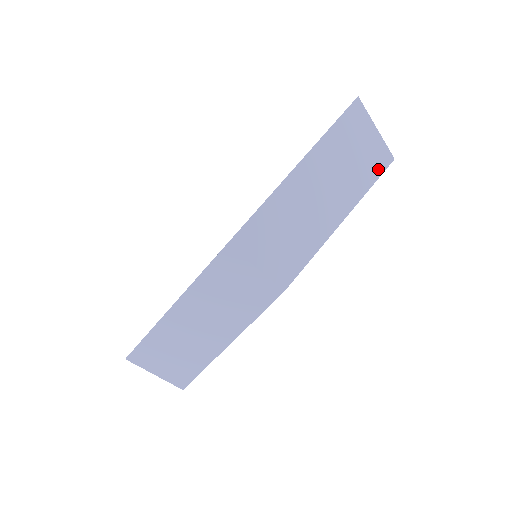
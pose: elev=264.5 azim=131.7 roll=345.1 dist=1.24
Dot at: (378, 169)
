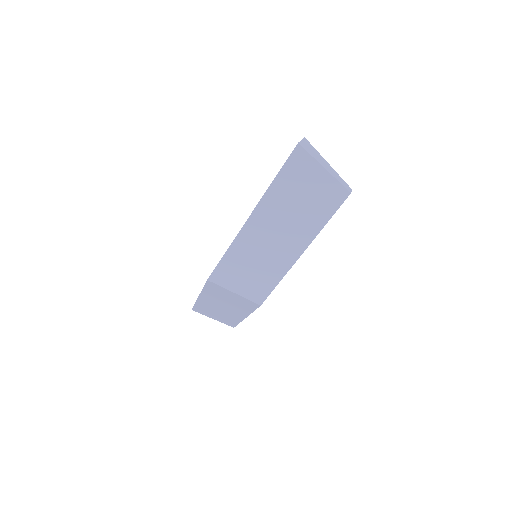
Dot at: (333, 206)
